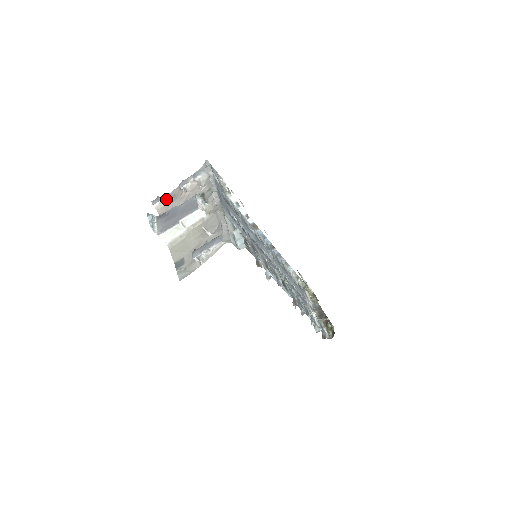
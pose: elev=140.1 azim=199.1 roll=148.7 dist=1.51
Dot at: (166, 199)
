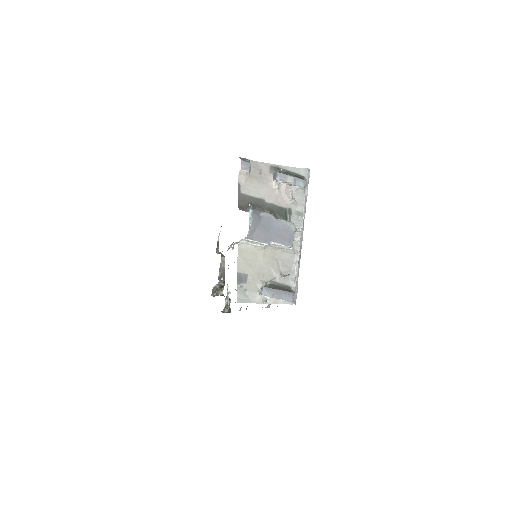
Dot at: (252, 167)
